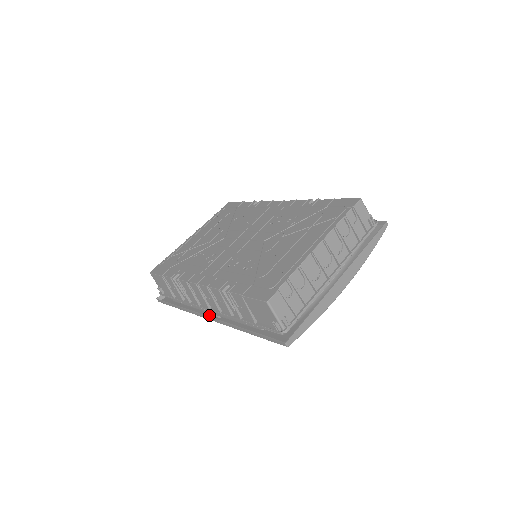
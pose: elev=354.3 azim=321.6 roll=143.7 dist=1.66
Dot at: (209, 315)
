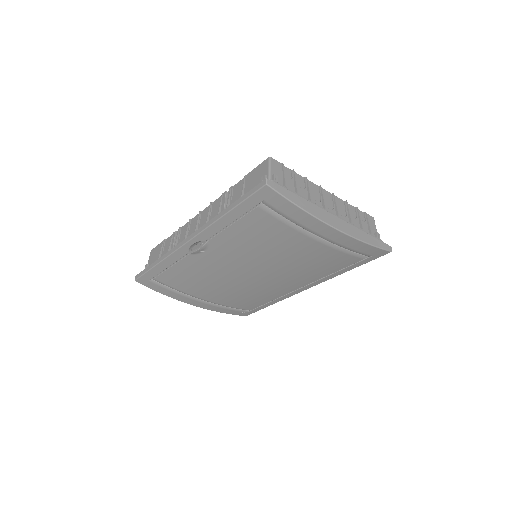
Dot at: (188, 246)
